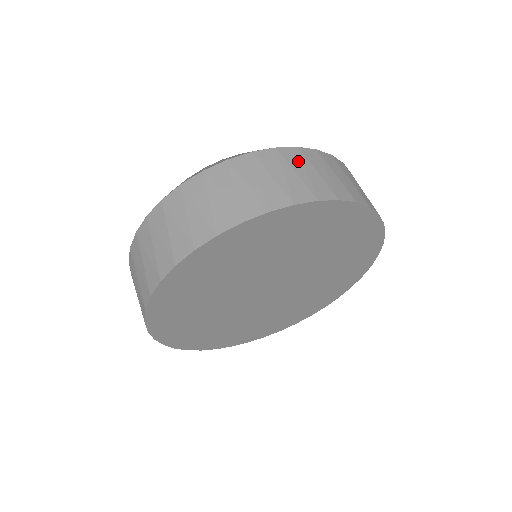
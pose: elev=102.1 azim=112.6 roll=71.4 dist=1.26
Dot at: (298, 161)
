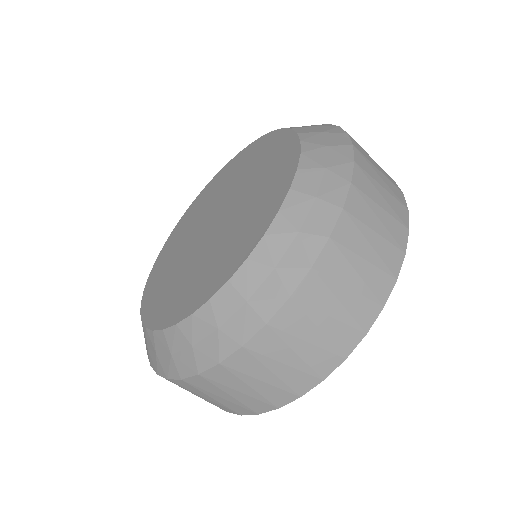
Dot at: (342, 265)
